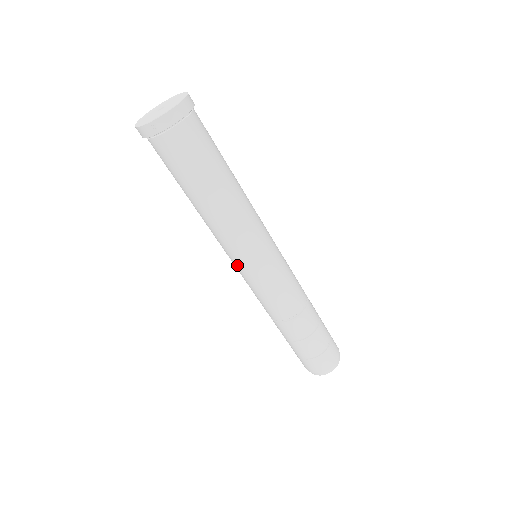
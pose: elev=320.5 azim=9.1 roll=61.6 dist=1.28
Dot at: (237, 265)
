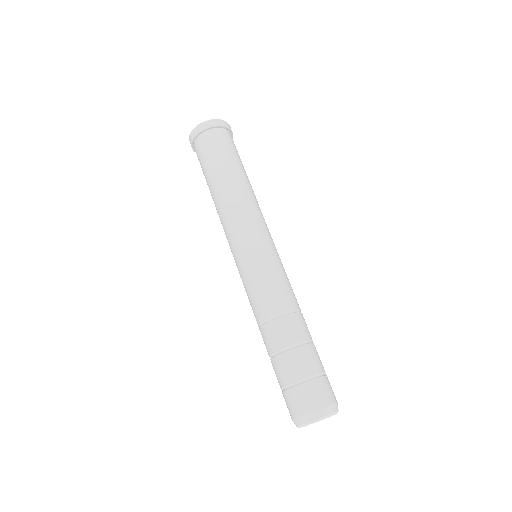
Dot at: (233, 255)
